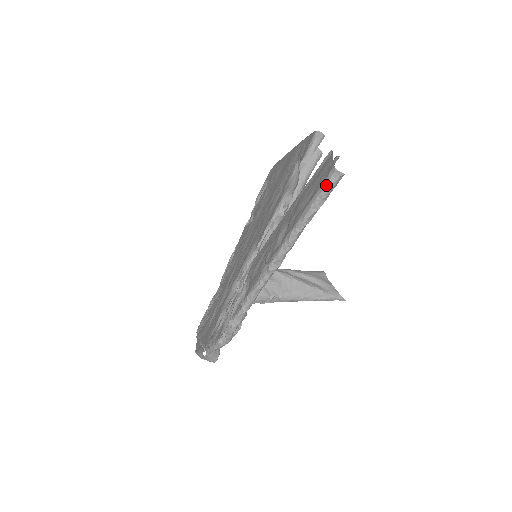
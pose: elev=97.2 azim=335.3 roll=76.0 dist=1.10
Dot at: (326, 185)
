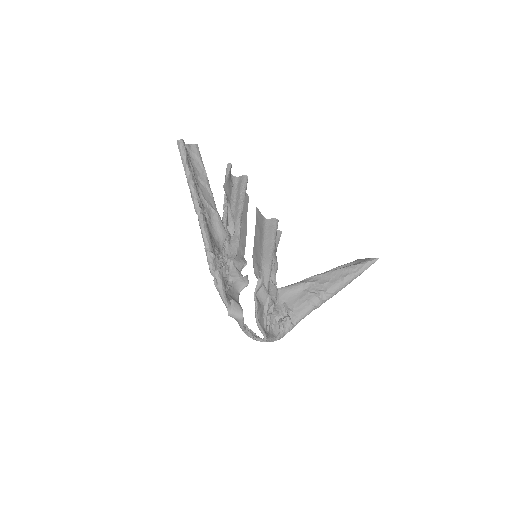
Dot at: (179, 151)
